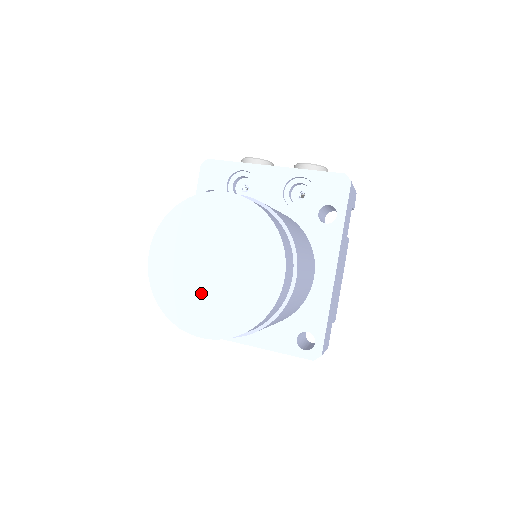
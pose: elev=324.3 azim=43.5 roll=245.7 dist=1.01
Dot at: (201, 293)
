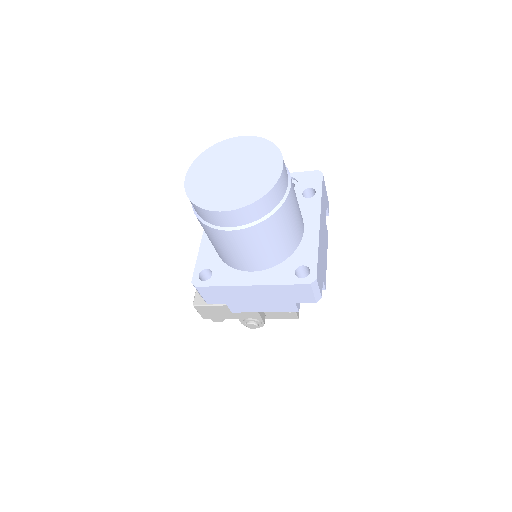
Dot at: (224, 187)
